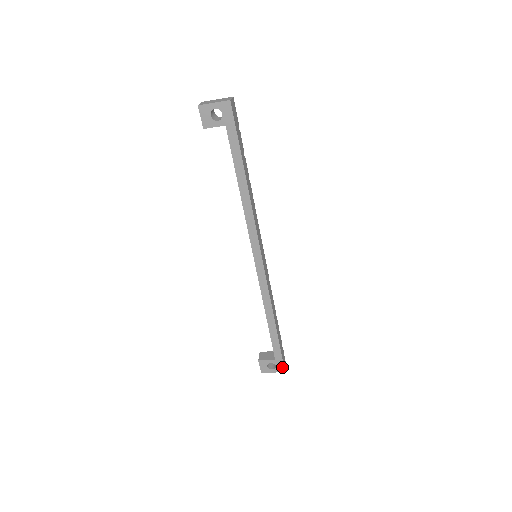
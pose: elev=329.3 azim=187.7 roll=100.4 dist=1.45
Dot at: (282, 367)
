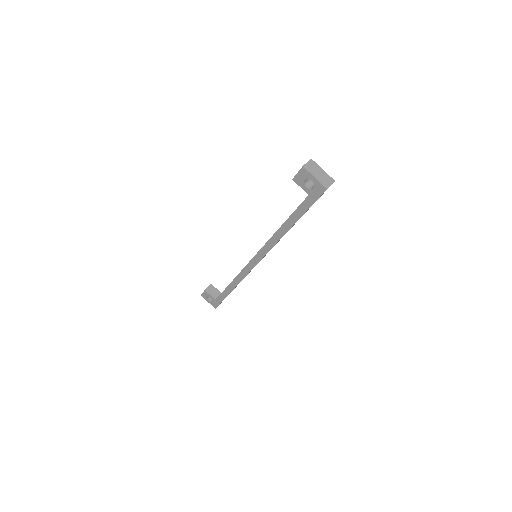
Dot at: (216, 306)
